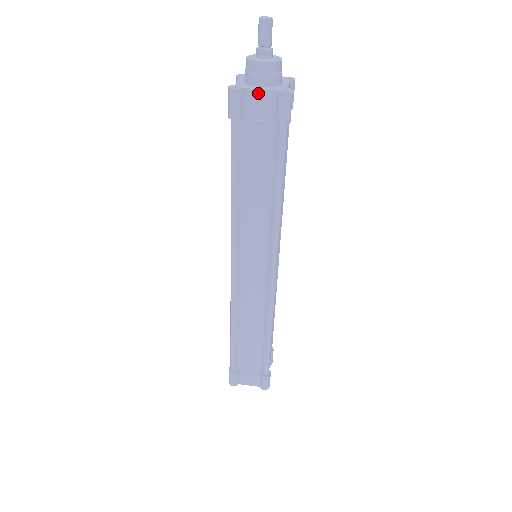
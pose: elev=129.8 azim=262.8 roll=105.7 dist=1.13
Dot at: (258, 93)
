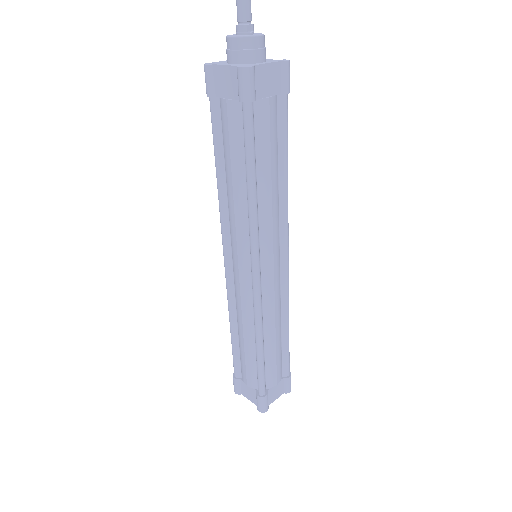
Dot at: (265, 68)
